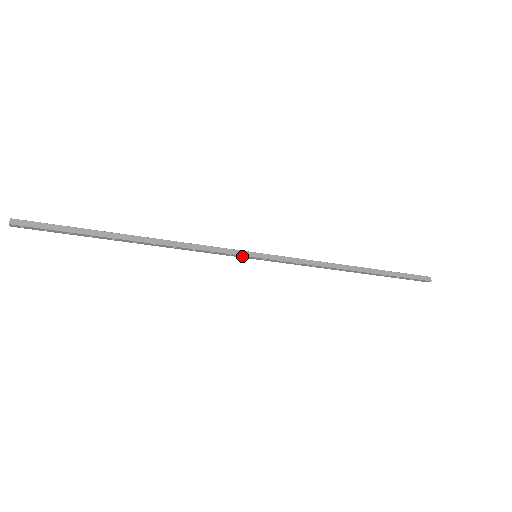
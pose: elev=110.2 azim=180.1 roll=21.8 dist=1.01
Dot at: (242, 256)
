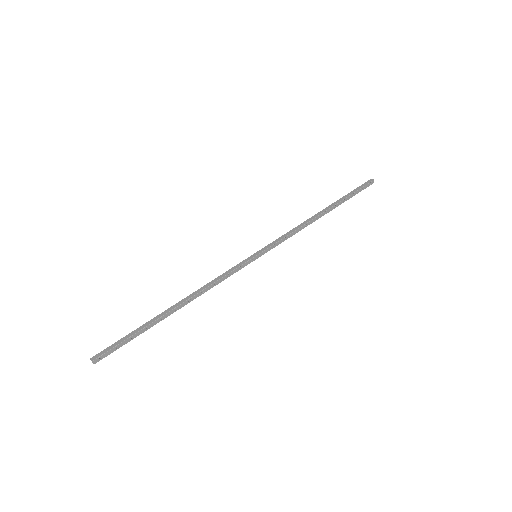
Dot at: (248, 262)
